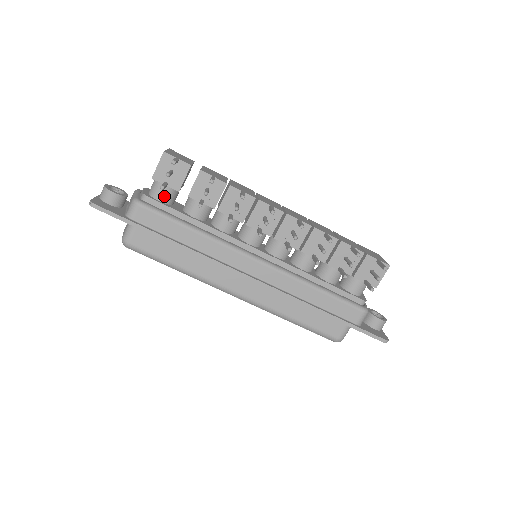
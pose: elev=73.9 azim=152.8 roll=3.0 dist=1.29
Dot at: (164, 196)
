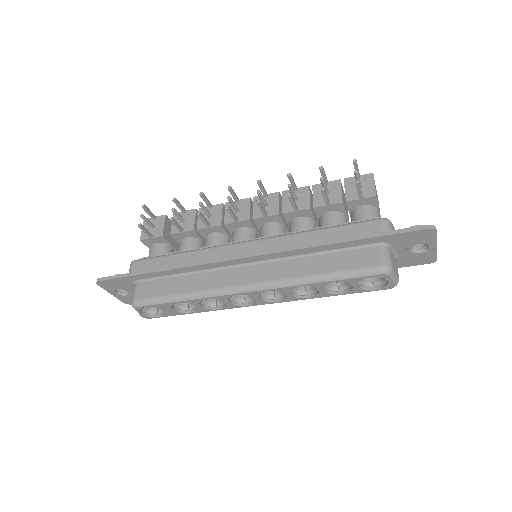
Dot at: (156, 252)
